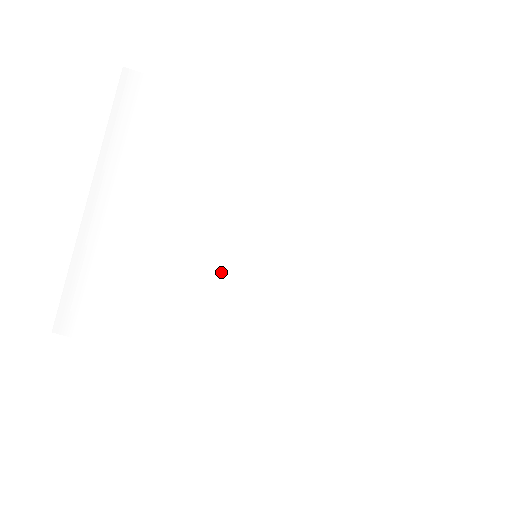
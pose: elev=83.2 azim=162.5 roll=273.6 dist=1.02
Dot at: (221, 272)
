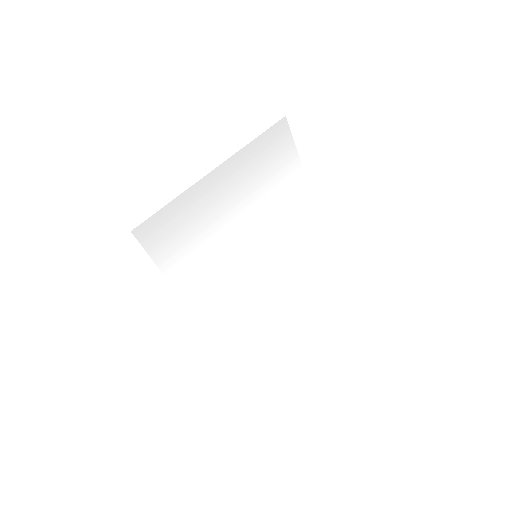
Dot at: (237, 254)
